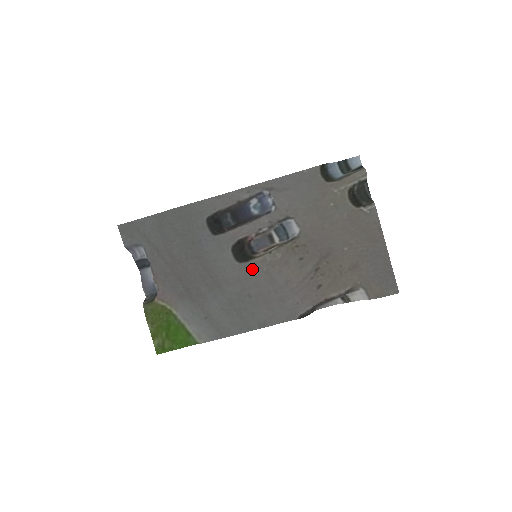
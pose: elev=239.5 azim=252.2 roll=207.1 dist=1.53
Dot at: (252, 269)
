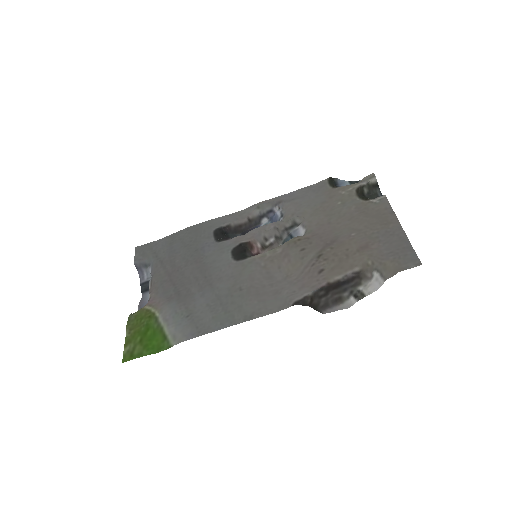
Dot at: (249, 265)
